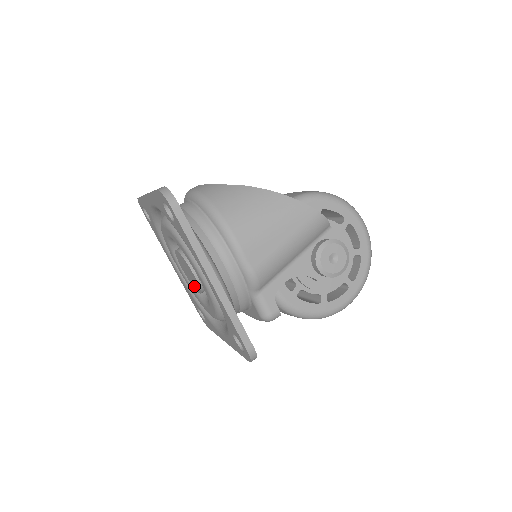
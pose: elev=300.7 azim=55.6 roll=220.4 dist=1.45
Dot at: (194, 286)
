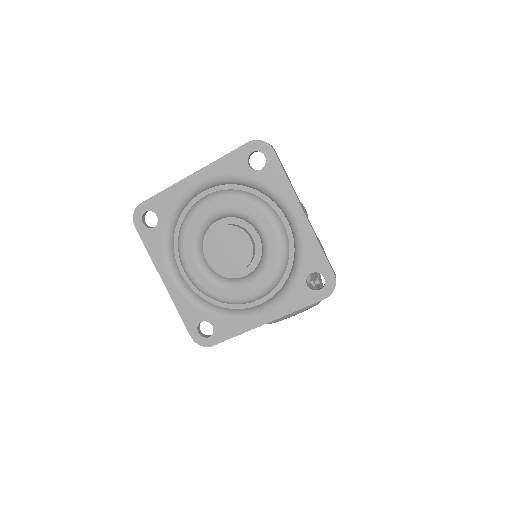
Dot at: (231, 267)
